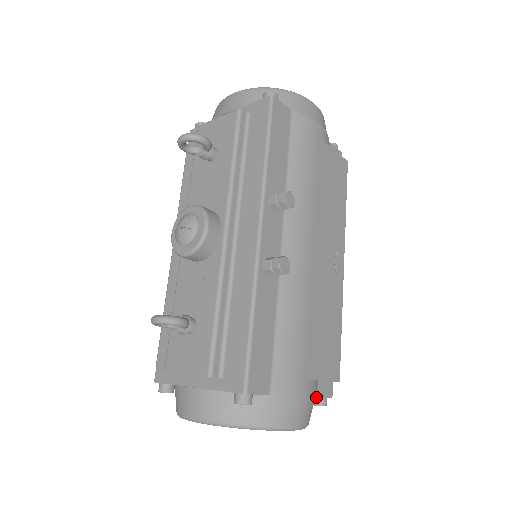
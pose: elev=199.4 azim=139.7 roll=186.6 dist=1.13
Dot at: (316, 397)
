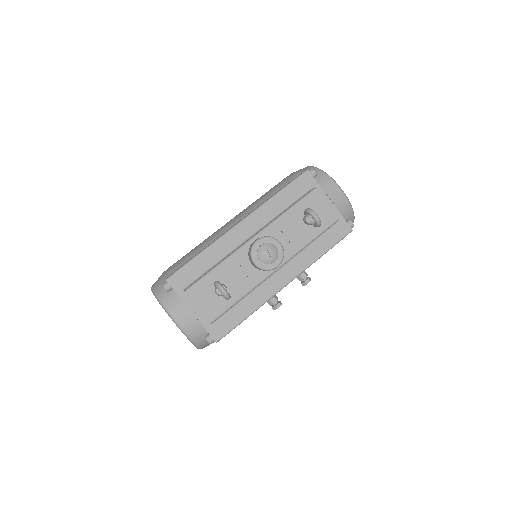
Dot at: occluded
